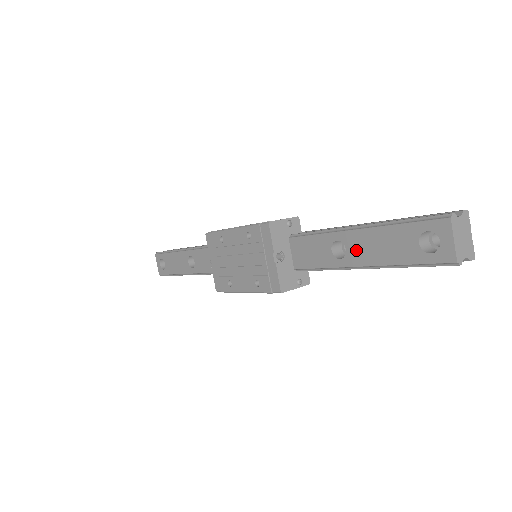
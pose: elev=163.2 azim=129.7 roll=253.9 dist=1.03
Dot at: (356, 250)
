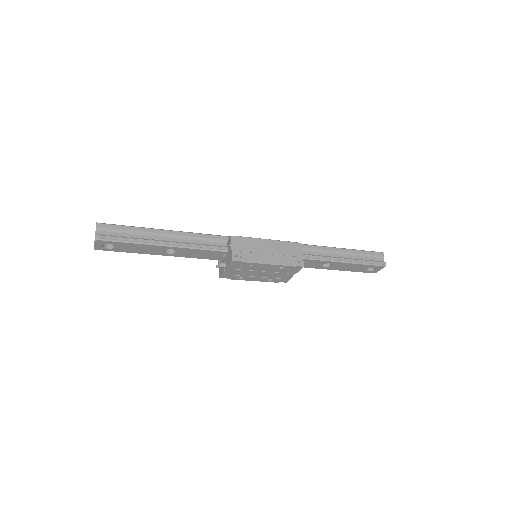
Dot at: (337, 267)
